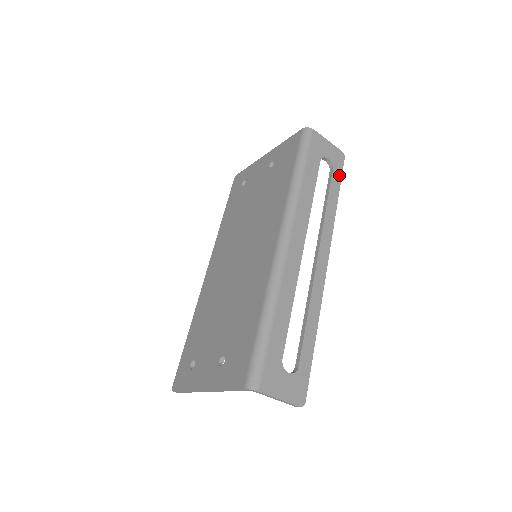
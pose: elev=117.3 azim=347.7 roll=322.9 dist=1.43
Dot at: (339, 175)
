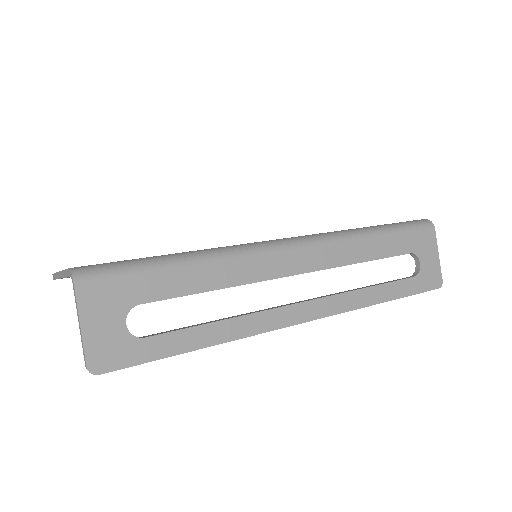
Dot at: (415, 289)
